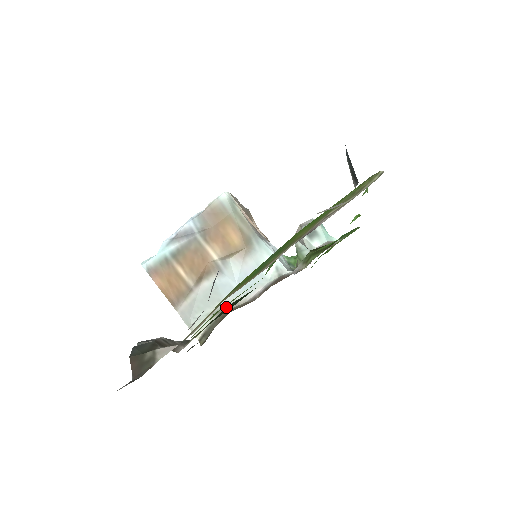
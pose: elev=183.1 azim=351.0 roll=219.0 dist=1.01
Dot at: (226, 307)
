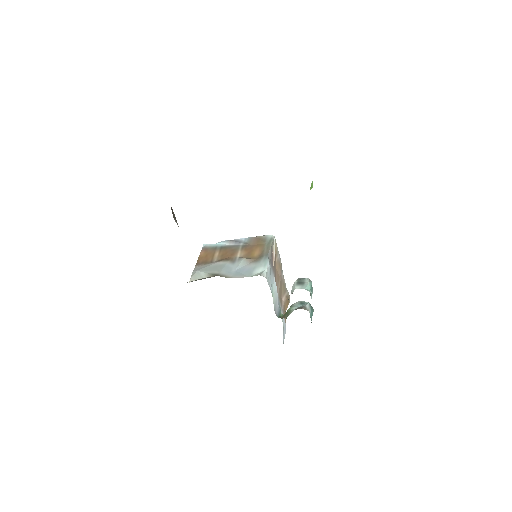
Dot at: (218, 274)
